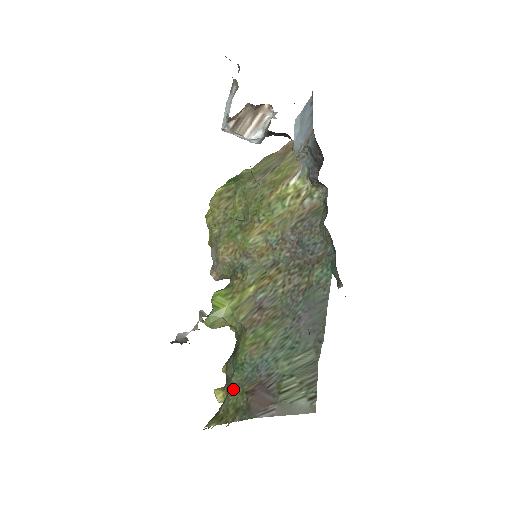
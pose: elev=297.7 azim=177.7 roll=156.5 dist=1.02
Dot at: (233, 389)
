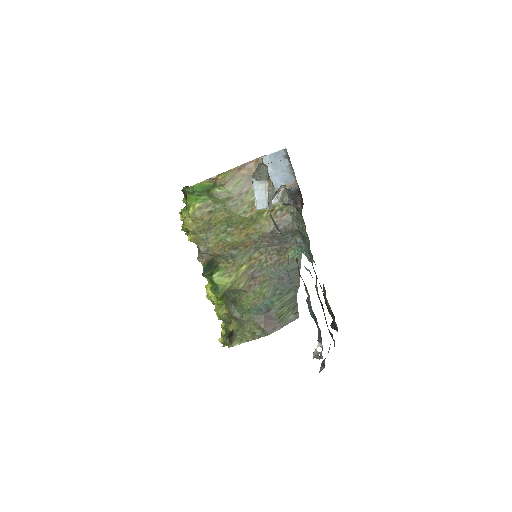
Dot at: (245, 324)
